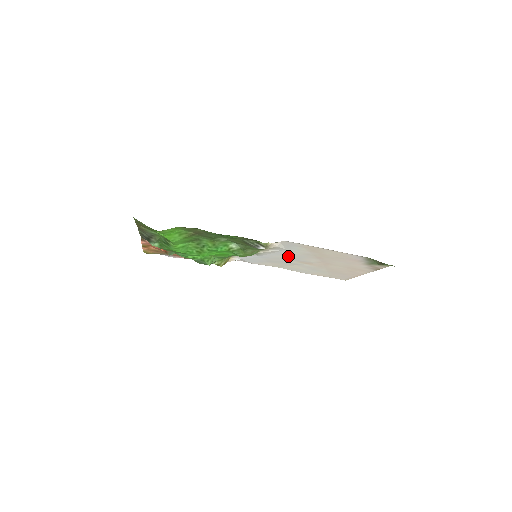
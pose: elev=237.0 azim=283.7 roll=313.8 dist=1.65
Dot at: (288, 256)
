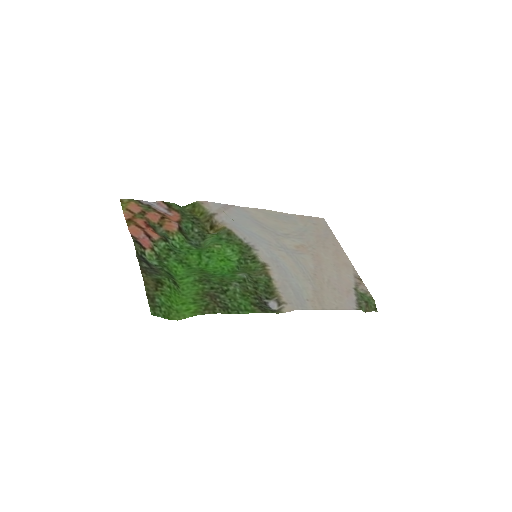
Dot at: (287, 259)
